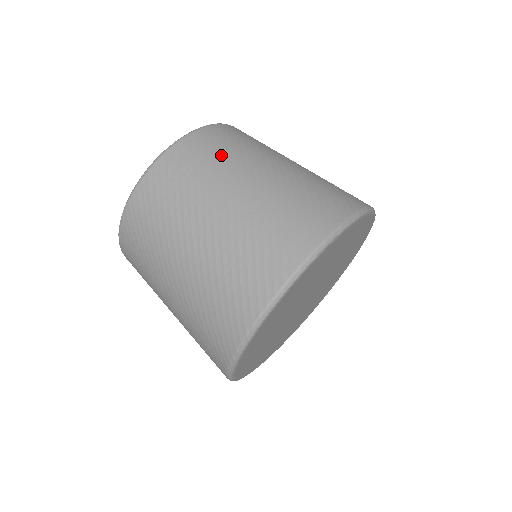
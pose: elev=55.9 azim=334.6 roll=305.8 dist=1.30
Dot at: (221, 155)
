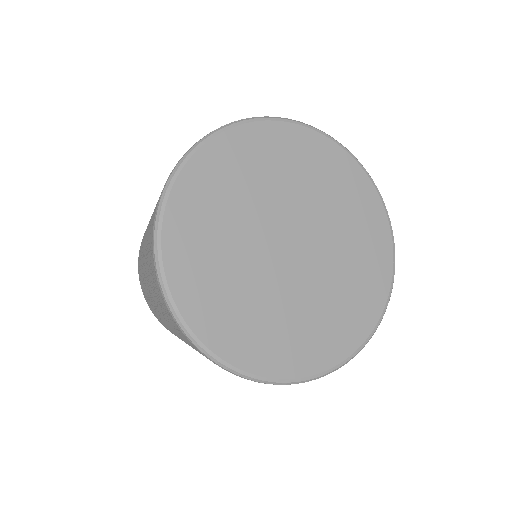
Dot at: occluded
